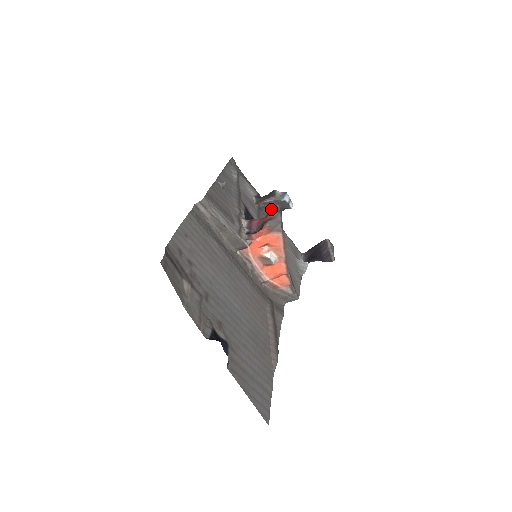
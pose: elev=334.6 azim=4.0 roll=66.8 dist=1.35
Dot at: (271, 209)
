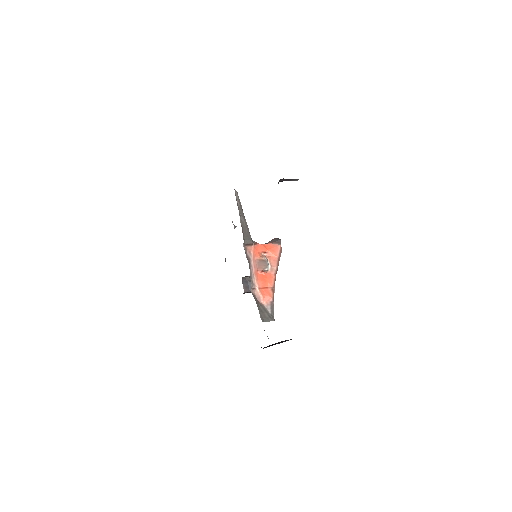
Dot at: (250, 286)
